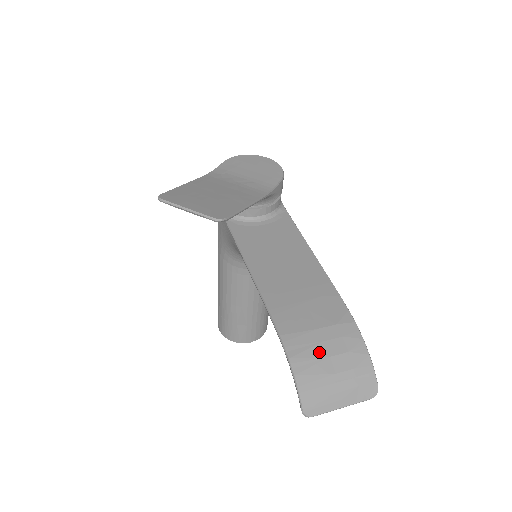
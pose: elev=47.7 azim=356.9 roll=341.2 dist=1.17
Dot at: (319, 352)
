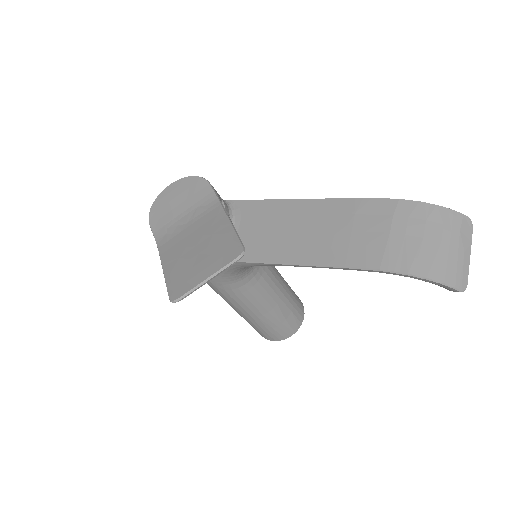
Dot at: (414, 245)
